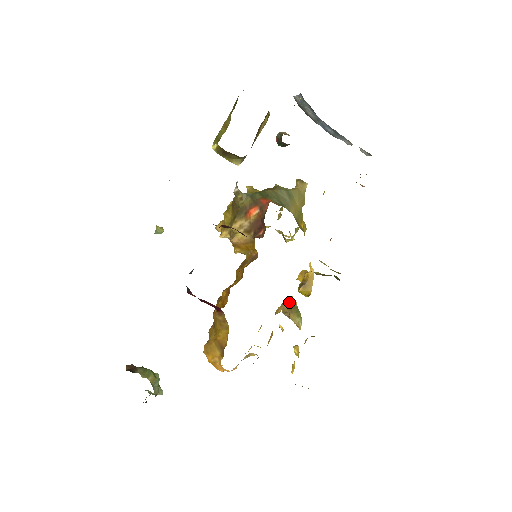
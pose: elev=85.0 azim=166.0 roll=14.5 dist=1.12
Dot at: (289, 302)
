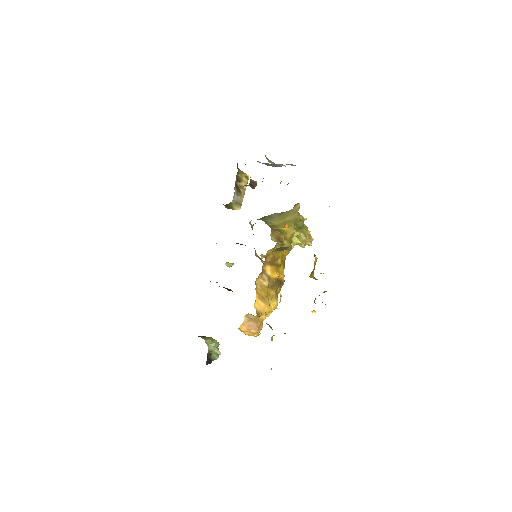
Dot at: occluded
